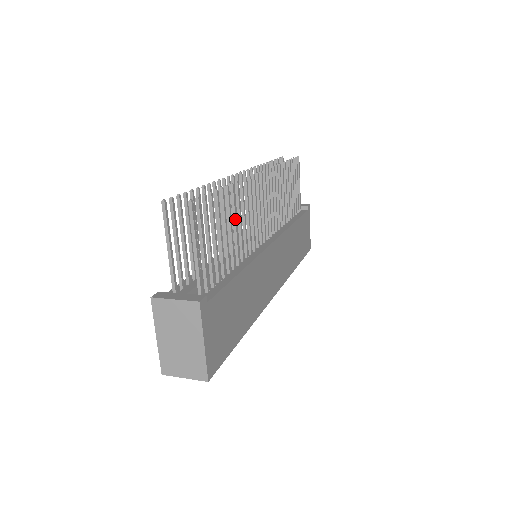
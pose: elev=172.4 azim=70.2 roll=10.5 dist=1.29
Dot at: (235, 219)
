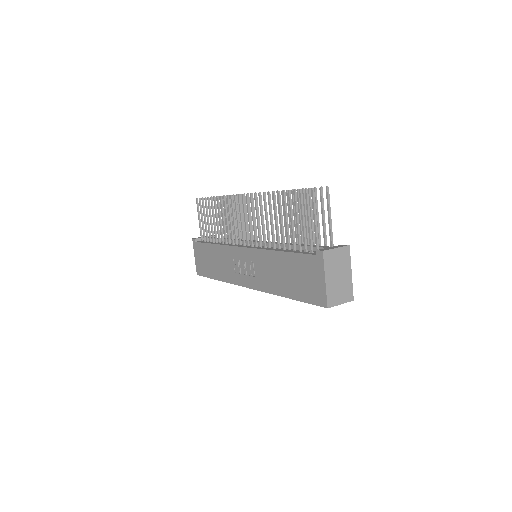
Dot at: occluded
